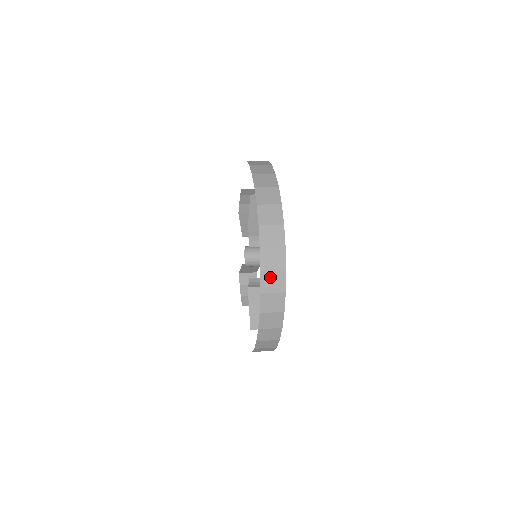
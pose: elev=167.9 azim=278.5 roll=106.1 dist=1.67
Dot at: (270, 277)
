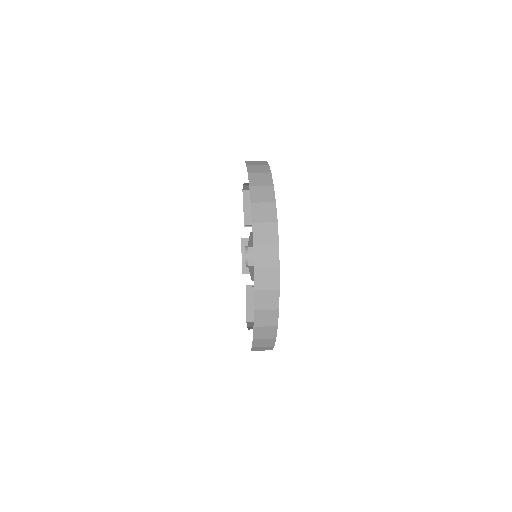
Dot at: (262, 330)
